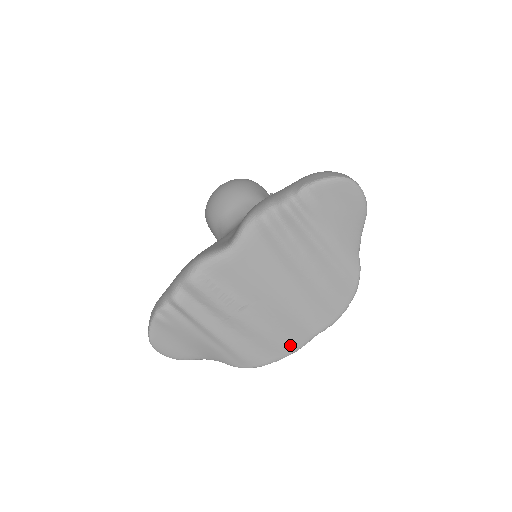
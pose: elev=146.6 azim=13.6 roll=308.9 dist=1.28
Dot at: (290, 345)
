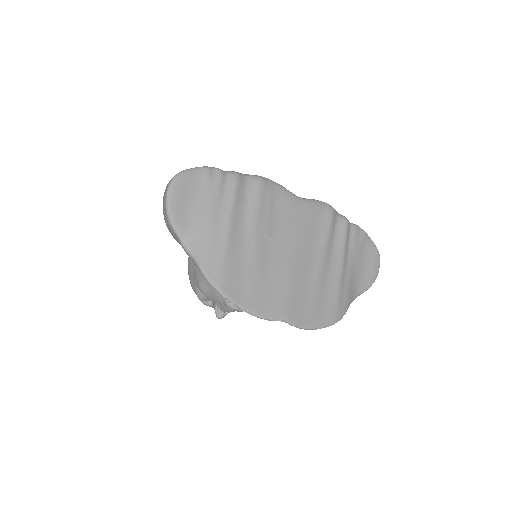
Dot at: (263, 305)
